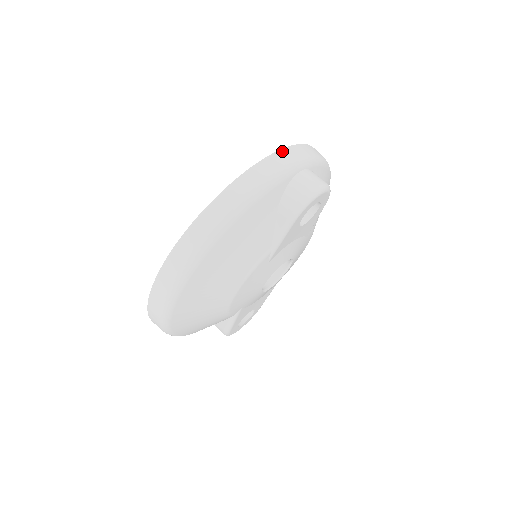
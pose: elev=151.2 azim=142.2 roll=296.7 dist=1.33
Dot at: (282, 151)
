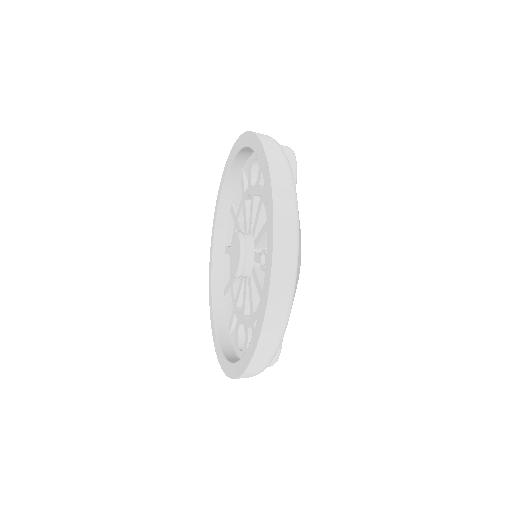
Dot at: occluded
